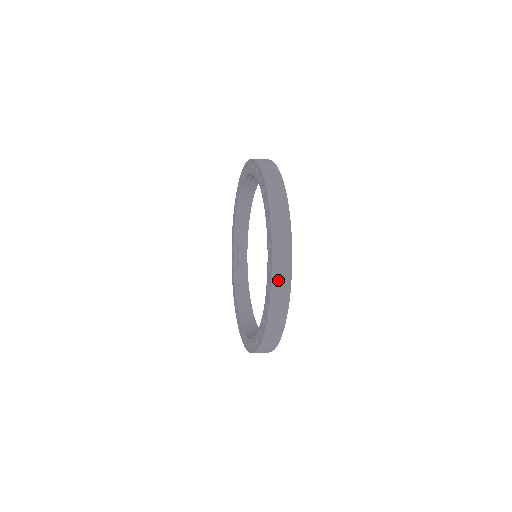
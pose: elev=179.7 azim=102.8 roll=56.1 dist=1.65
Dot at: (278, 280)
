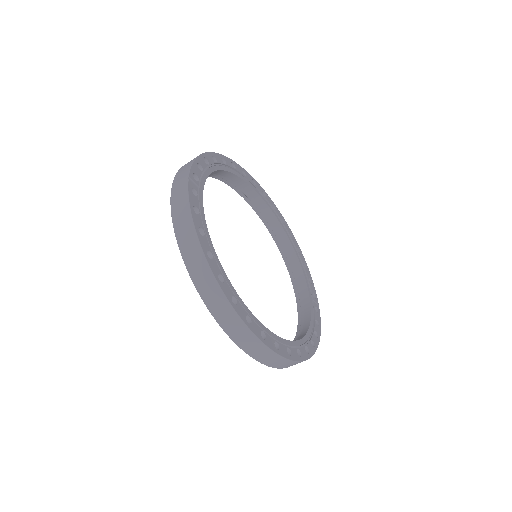
Dot at: occluded
